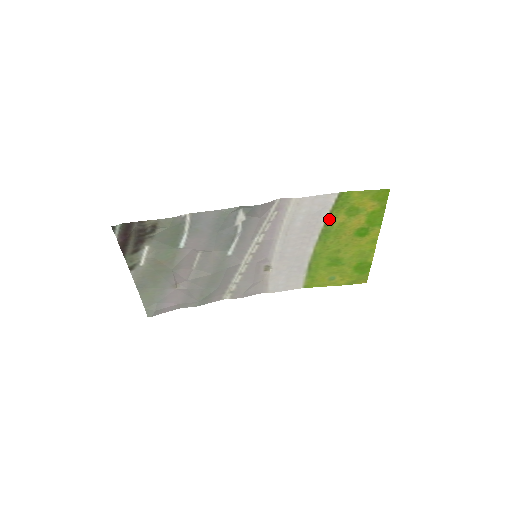
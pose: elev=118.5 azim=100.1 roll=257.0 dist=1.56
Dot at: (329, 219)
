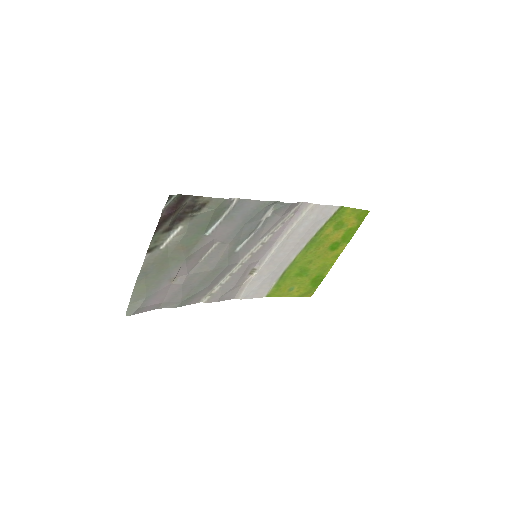
Dot at: (321, 229)
